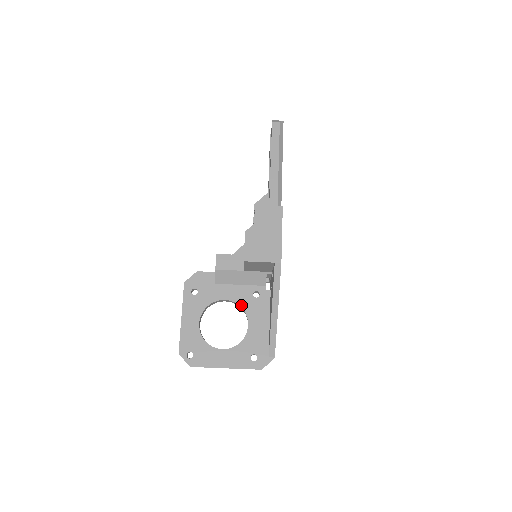
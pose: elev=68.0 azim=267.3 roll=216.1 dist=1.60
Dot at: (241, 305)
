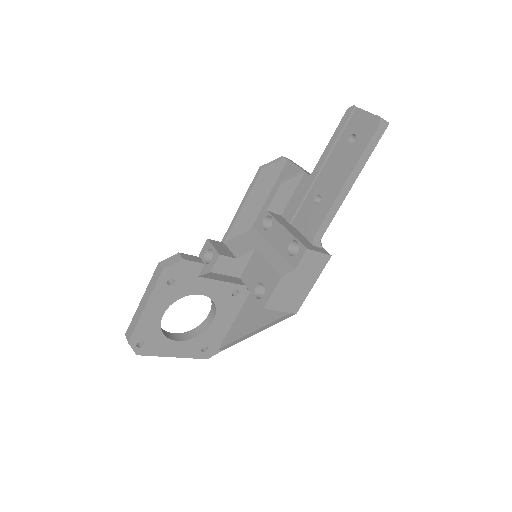
Dot at: (215, 302)
